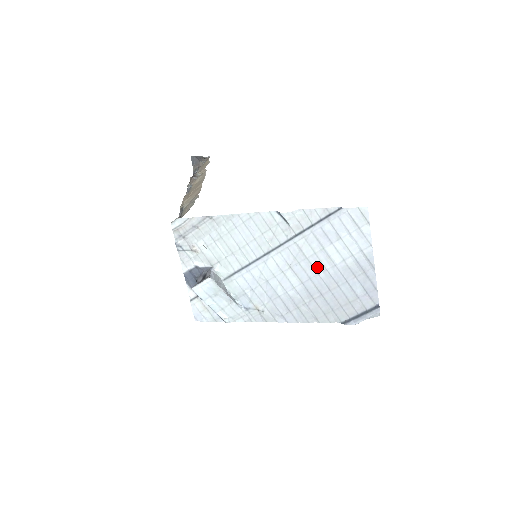
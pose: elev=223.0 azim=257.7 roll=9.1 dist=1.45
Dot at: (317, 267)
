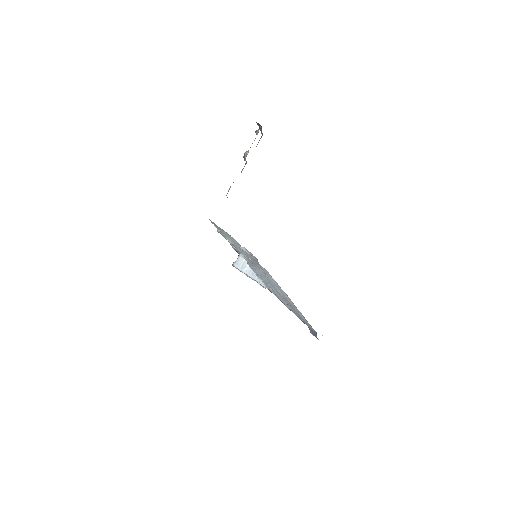
Dot at: (275, 288)
